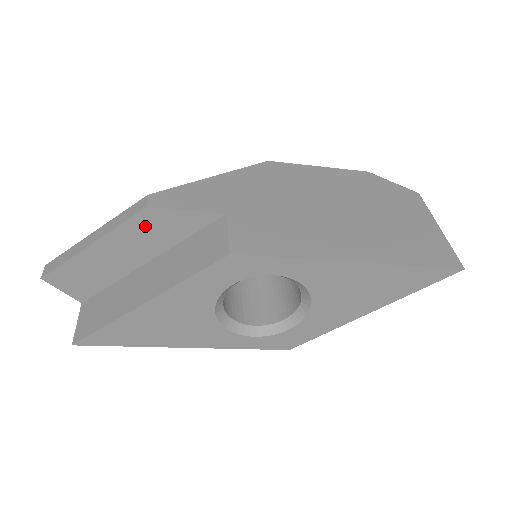
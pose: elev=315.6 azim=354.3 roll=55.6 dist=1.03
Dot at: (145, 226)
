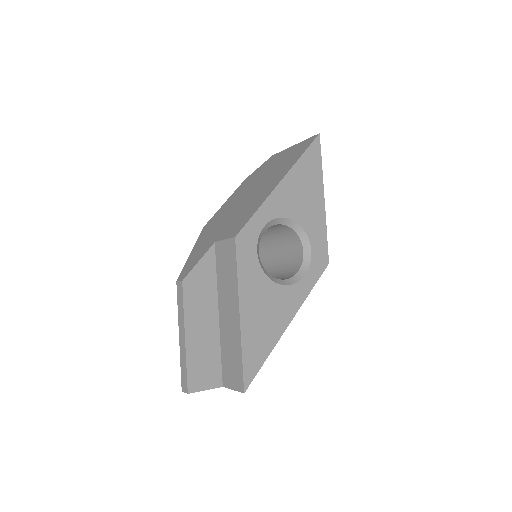
Dot at: (193, 293)
